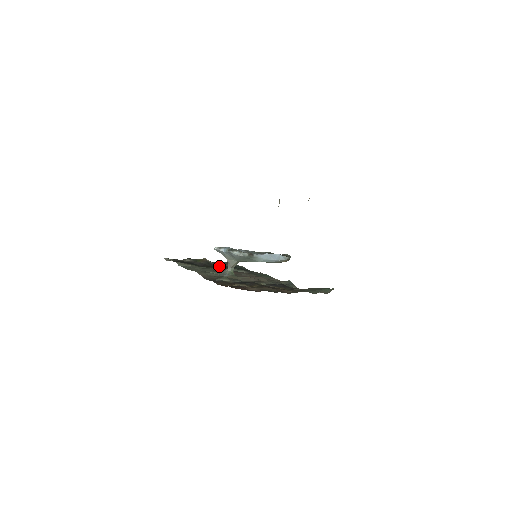
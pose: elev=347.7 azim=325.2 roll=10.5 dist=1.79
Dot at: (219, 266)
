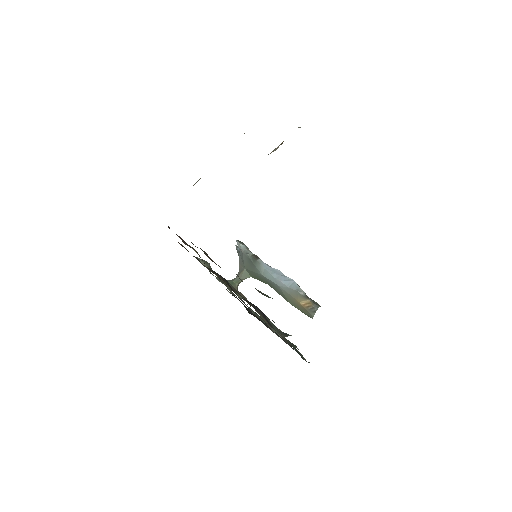
Dot at: occluded
